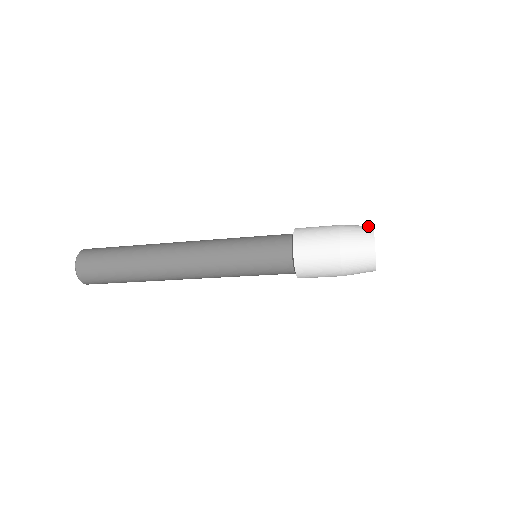
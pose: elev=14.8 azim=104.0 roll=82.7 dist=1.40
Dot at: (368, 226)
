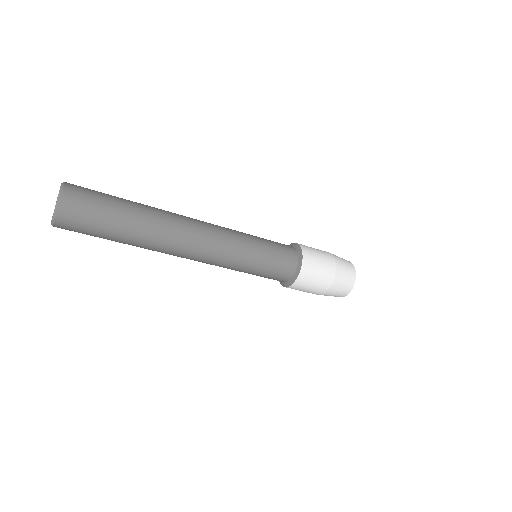
Dot at: (351, 264)
